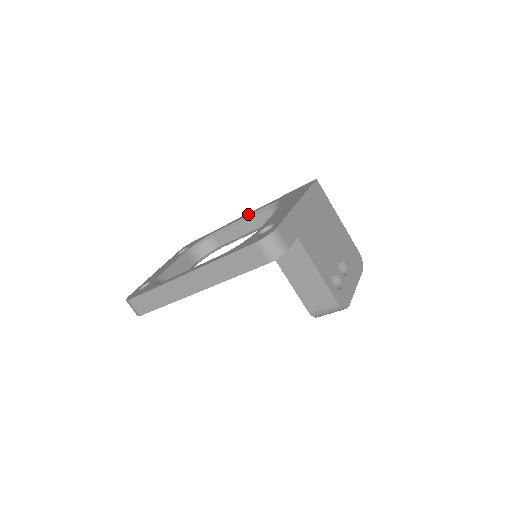
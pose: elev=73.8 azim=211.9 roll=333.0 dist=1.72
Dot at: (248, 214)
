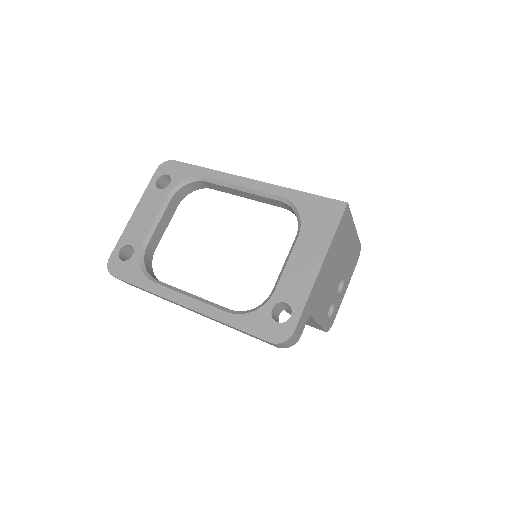
Dot at: (253, 186)
